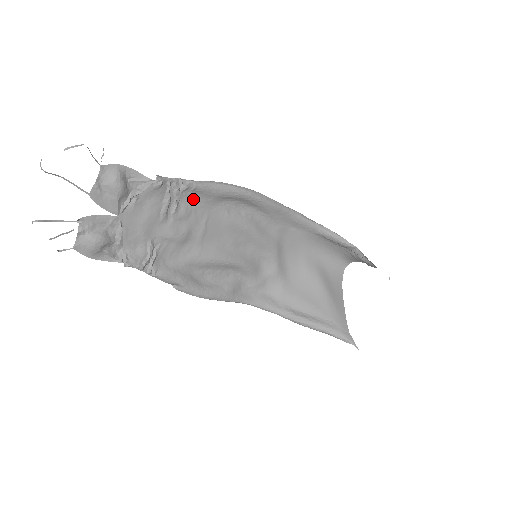
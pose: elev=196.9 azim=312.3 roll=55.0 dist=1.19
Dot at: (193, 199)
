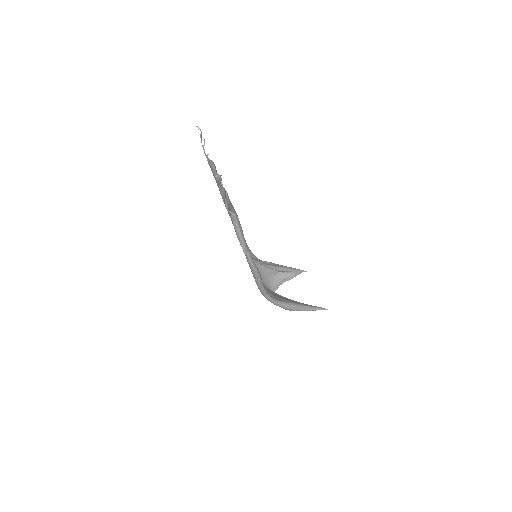
Dot at: occluded
